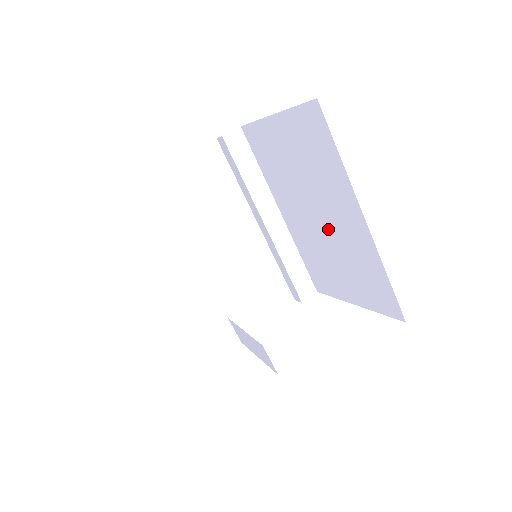
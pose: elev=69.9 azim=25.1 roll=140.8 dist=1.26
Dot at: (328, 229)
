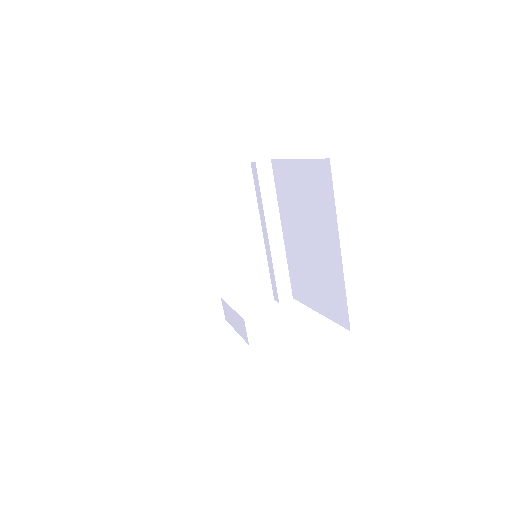
Dot at: (314, 250)
